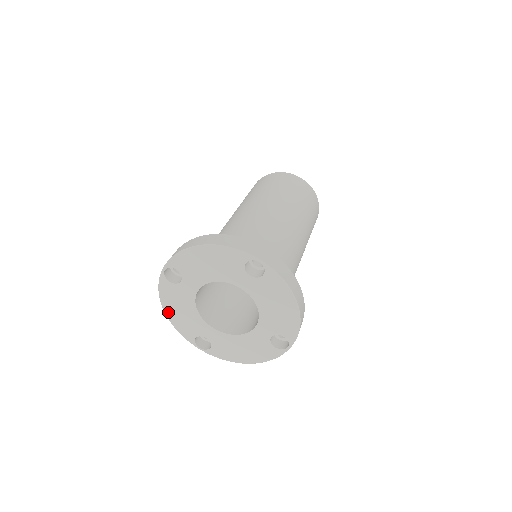
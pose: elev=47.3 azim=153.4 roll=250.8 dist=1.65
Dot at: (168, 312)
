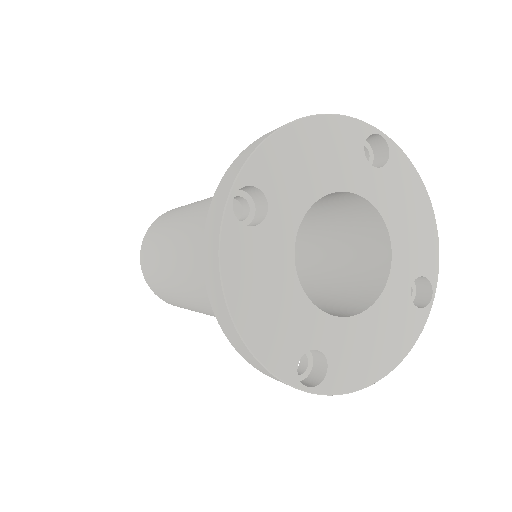
Dot at: (240, 315)
